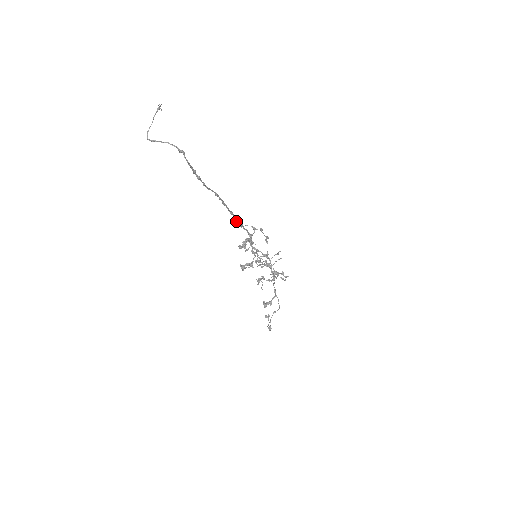
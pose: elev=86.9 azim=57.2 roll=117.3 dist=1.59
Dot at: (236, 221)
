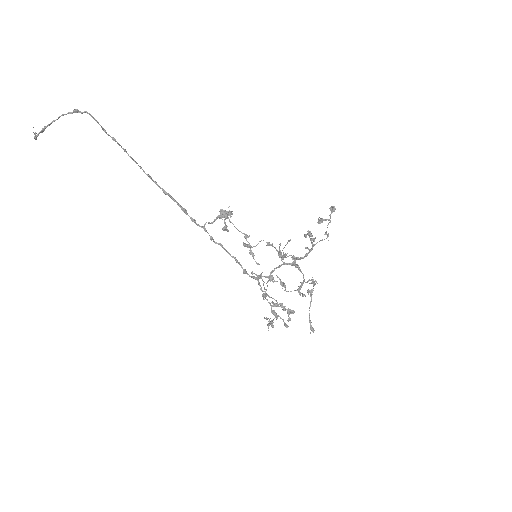
Dot at: (198, 225)
